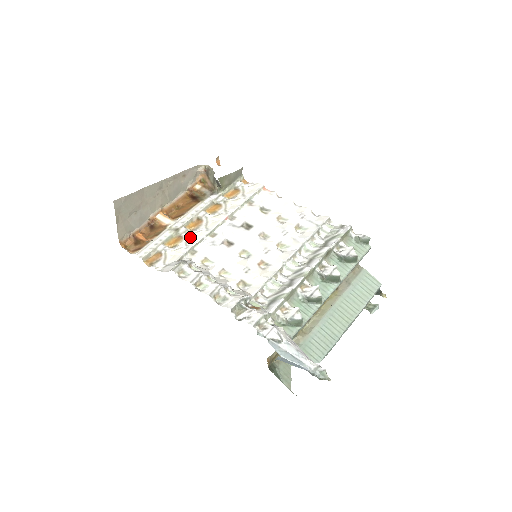
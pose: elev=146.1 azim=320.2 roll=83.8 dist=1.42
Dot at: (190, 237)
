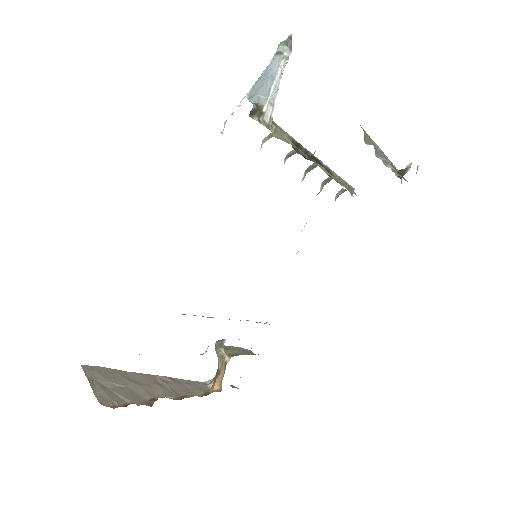
Dot at: occluded
